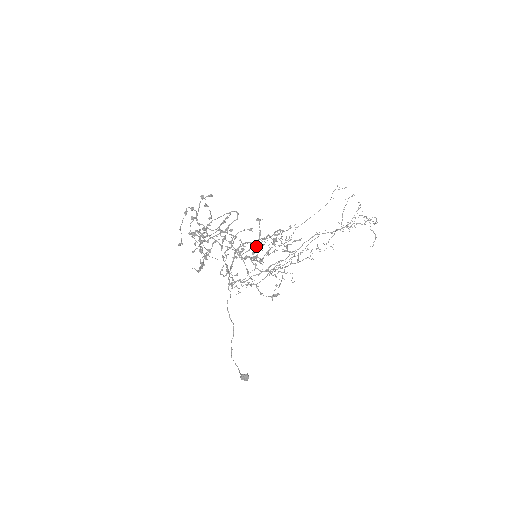
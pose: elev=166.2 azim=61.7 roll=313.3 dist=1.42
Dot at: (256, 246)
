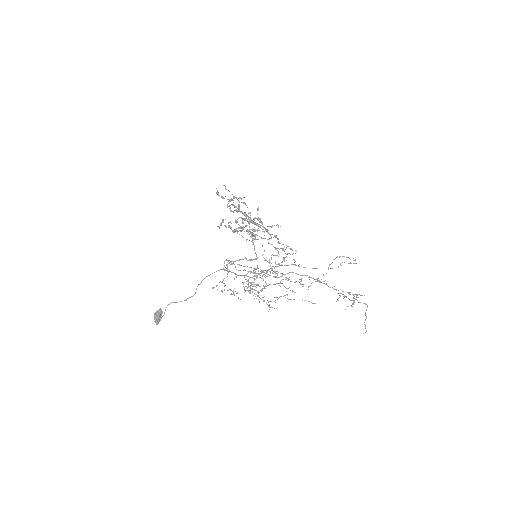
Dot at: occluded
